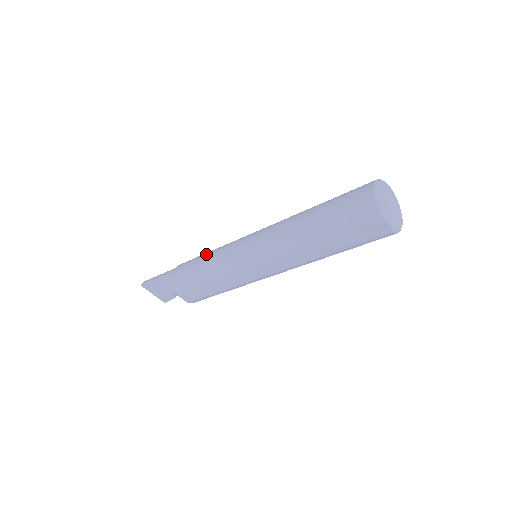
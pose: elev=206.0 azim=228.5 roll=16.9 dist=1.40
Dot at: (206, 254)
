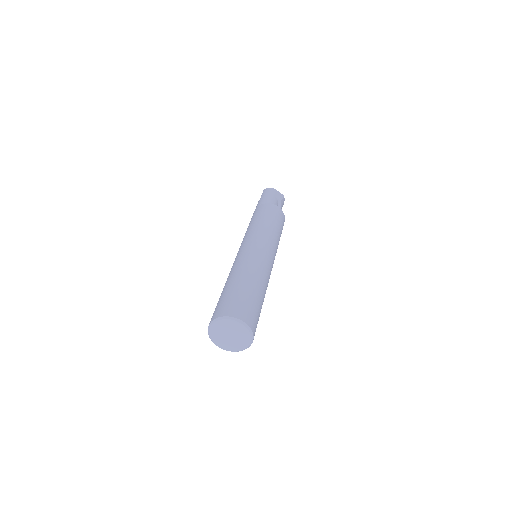
Dot at: (253, 222)
